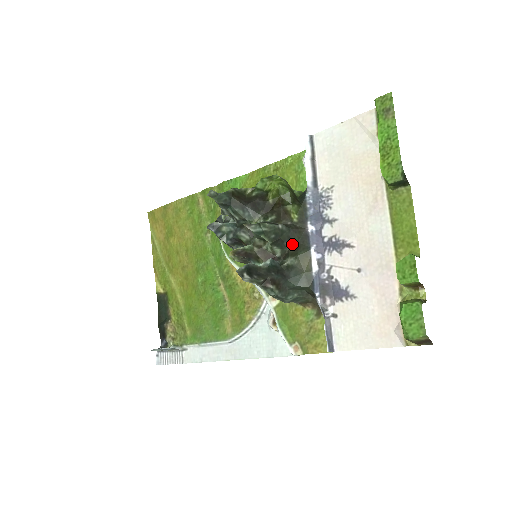
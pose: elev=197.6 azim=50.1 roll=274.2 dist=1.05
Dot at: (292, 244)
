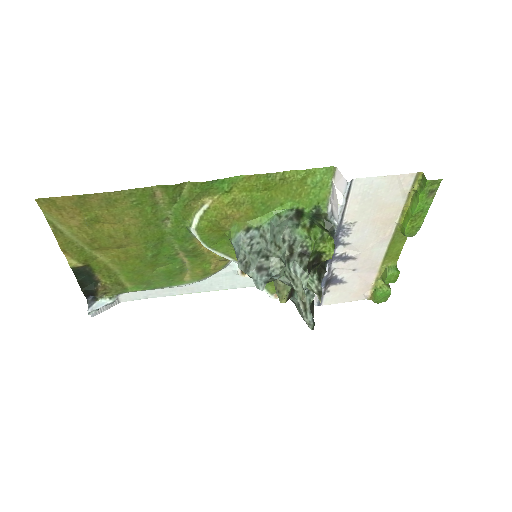
Dot at: occluded
